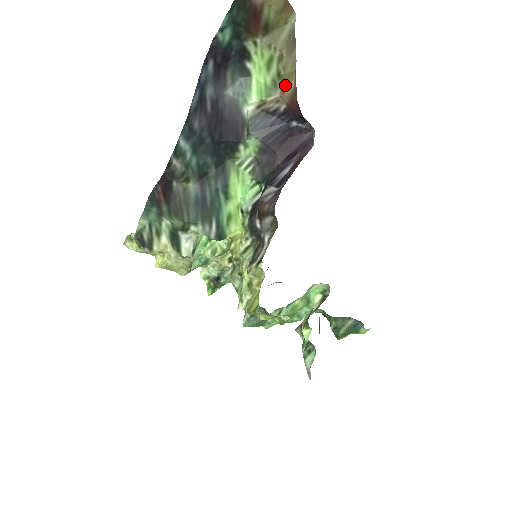
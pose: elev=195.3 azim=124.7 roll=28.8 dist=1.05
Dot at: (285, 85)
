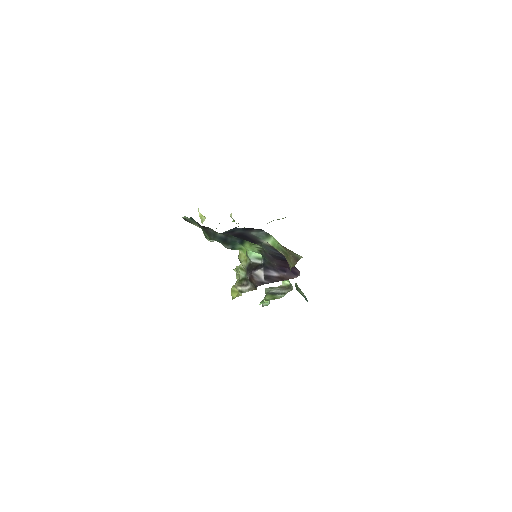
Dot at: (288, 259)
